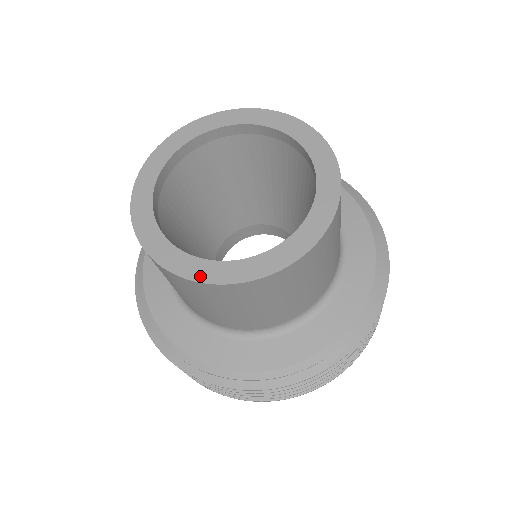
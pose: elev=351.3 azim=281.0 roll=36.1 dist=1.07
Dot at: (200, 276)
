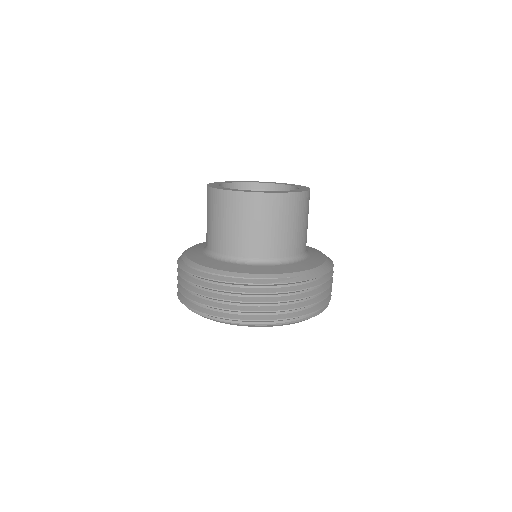
Dot at: (230, 190)
